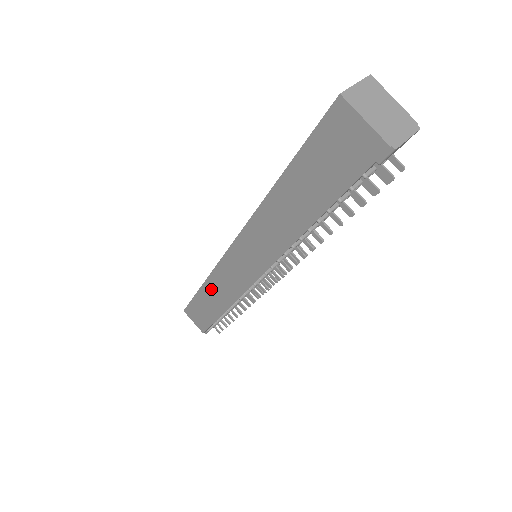
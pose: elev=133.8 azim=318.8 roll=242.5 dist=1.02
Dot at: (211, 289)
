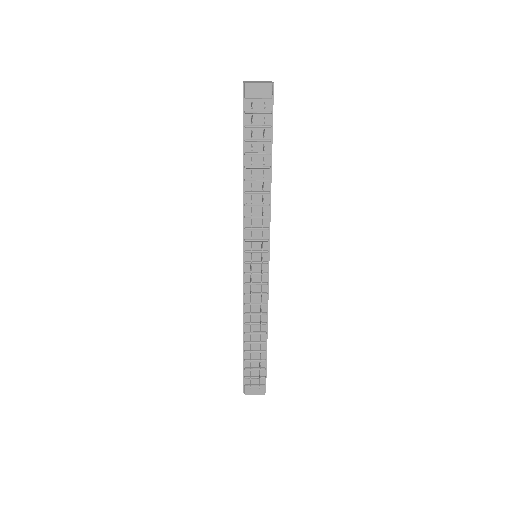
Dot at: occluded
